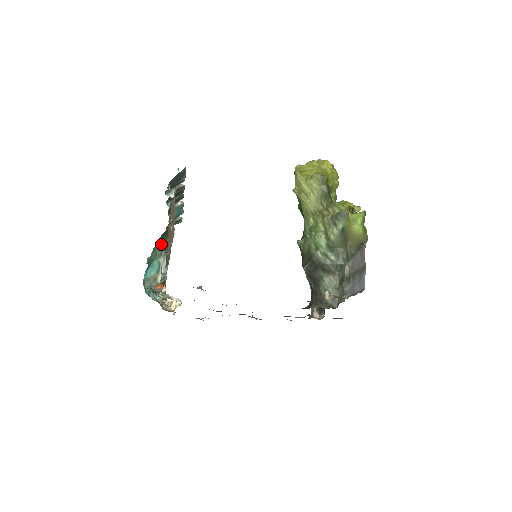
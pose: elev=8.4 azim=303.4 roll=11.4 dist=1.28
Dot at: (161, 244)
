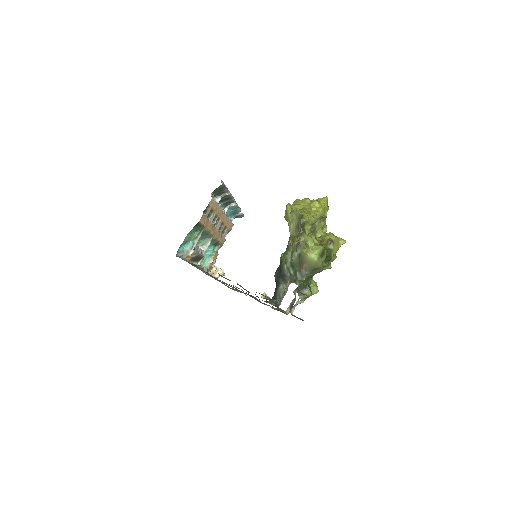
Dot at: (198, 231)
